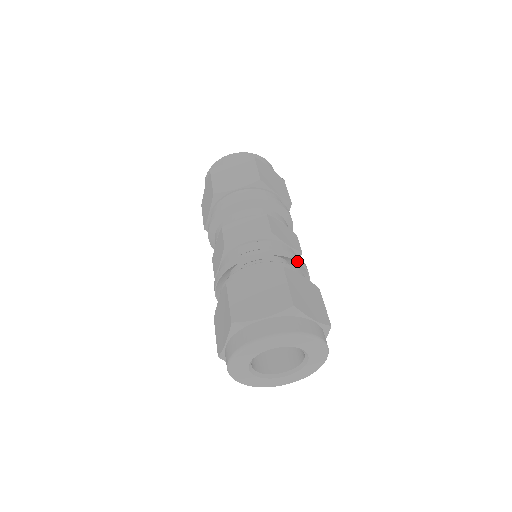
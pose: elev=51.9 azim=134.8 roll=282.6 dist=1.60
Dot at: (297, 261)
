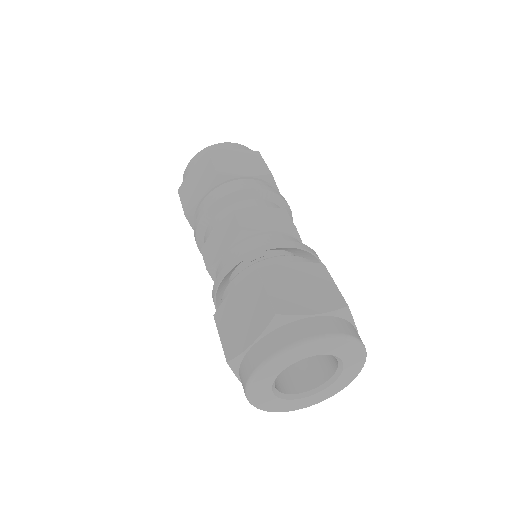
Dot at: occluded
